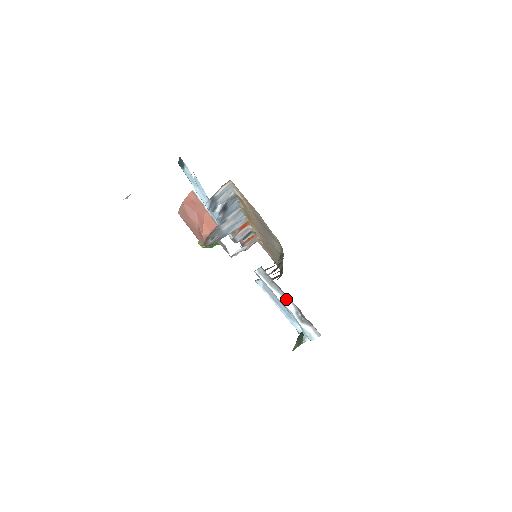
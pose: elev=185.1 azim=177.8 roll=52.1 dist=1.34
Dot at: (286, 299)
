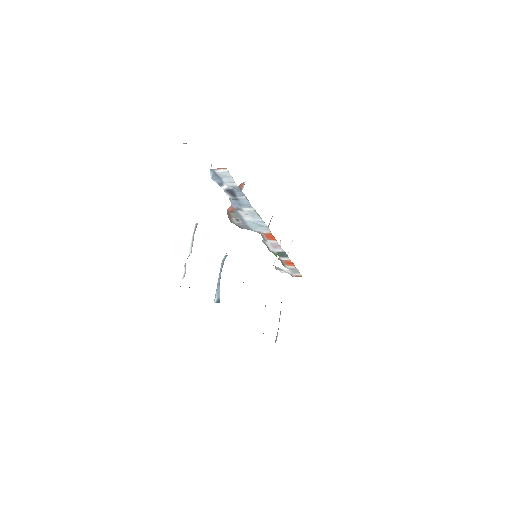
Dot at: occluded
